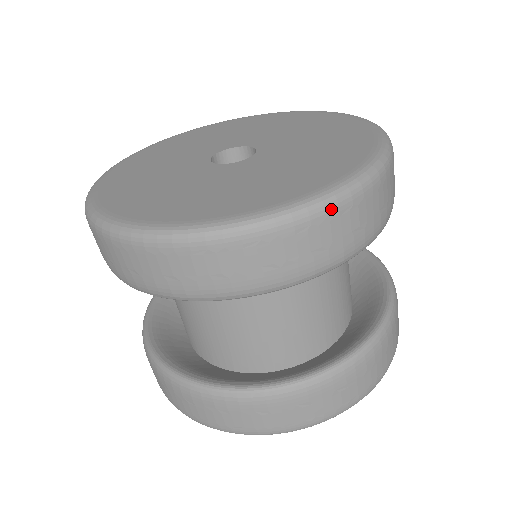
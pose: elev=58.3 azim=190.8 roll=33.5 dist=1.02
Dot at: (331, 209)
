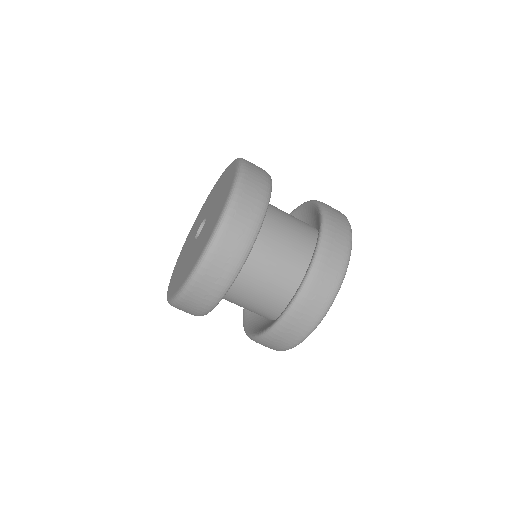
Dot at: (245, 168)
